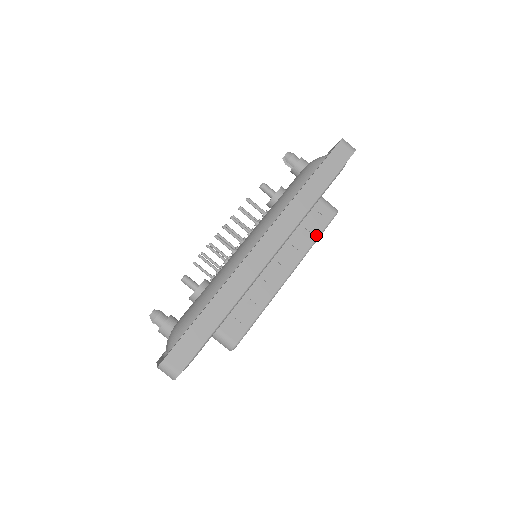
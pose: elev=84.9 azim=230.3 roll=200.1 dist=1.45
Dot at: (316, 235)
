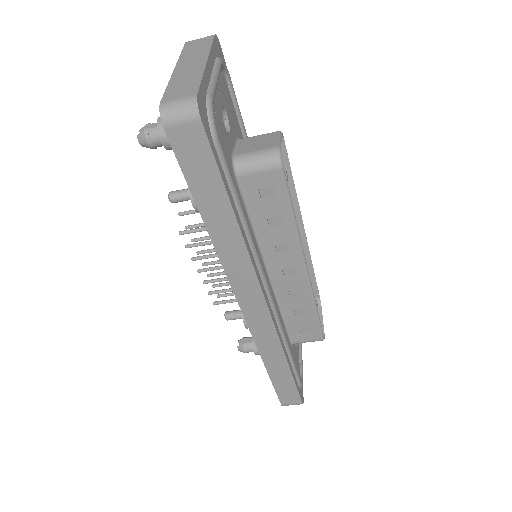
Dot at: (287, 213)
